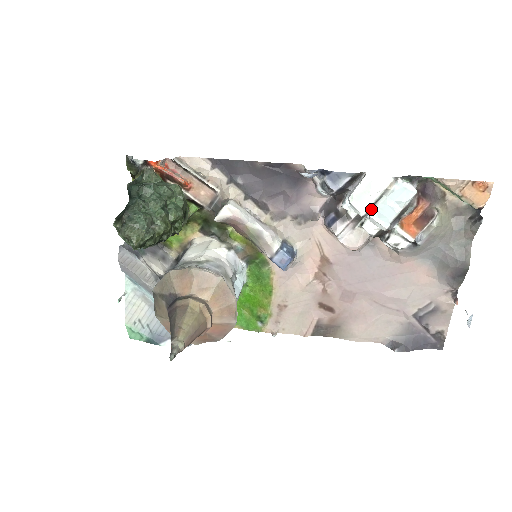
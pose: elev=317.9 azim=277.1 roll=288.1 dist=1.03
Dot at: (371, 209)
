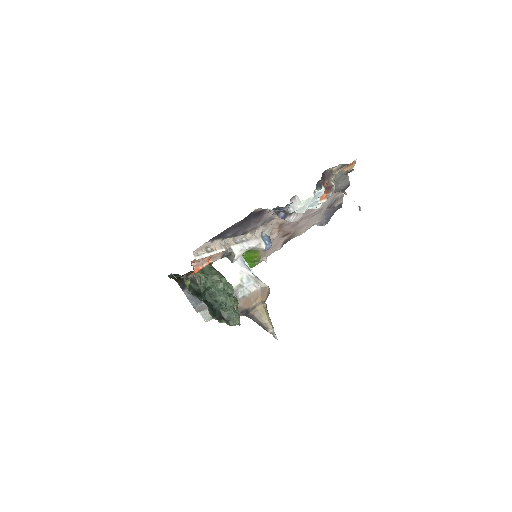
Dot at: occluded
